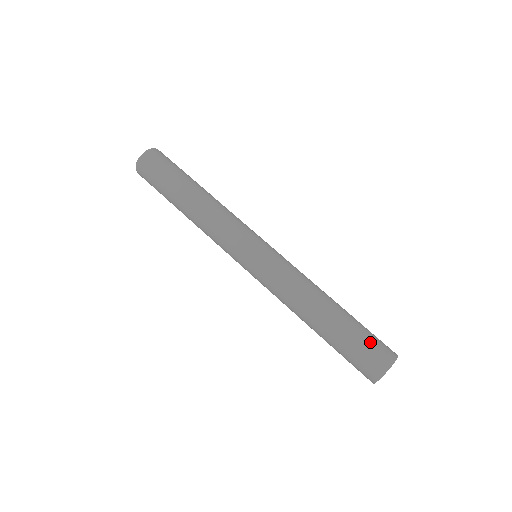
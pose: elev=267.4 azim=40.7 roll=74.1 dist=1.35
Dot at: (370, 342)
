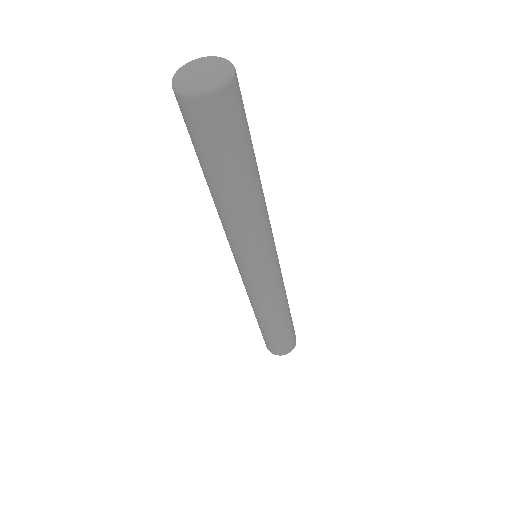
Dot at: (288, 341)
